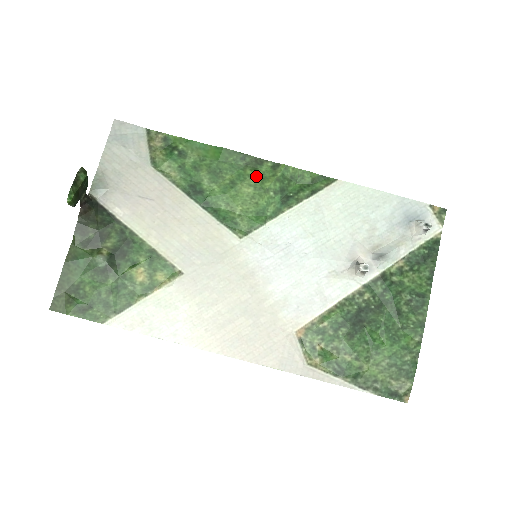
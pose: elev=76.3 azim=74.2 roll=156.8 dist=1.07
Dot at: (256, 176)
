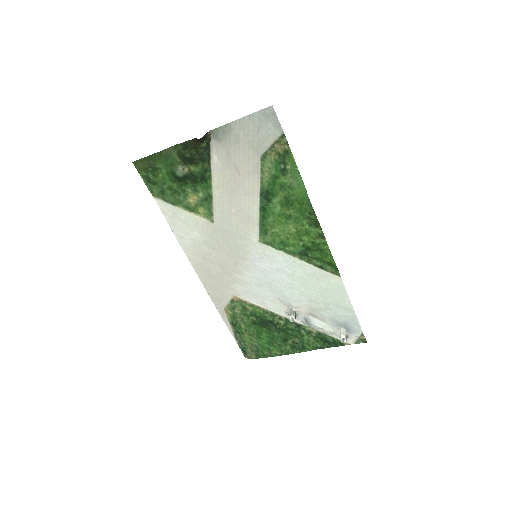
Dot at: (305, 228)
